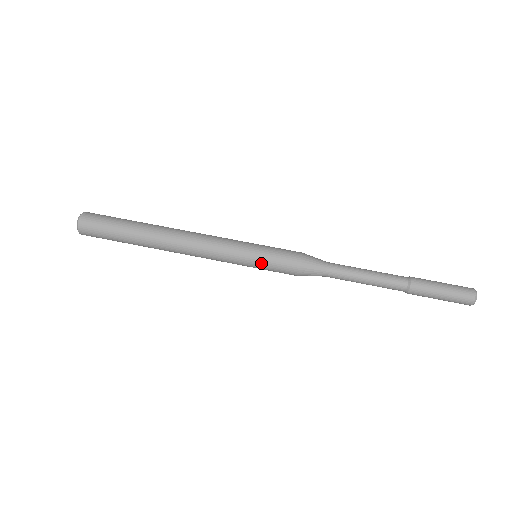
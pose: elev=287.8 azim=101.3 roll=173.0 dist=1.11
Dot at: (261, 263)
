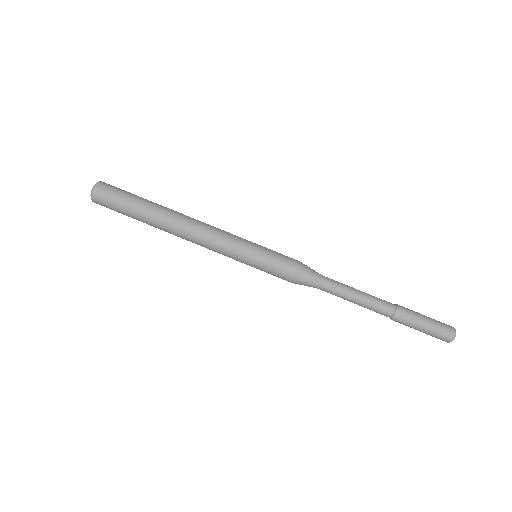
Dot at: (262, 259)
